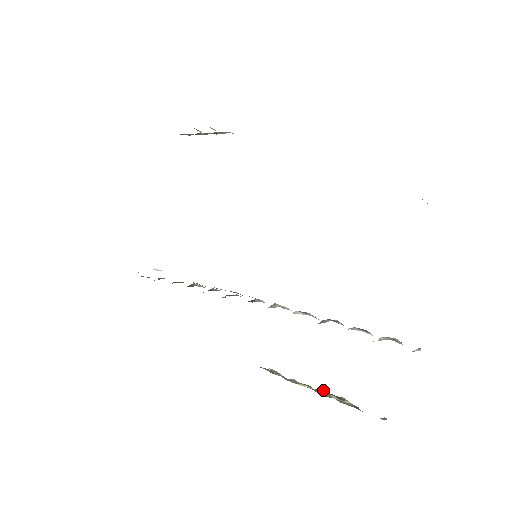
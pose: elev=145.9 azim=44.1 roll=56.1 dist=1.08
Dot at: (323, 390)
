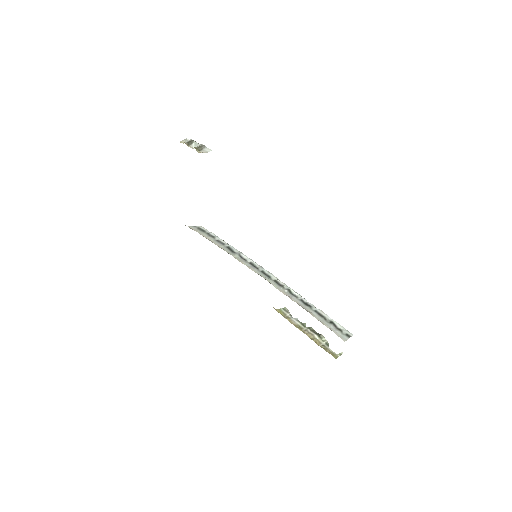
Dot at: (312, 328)
